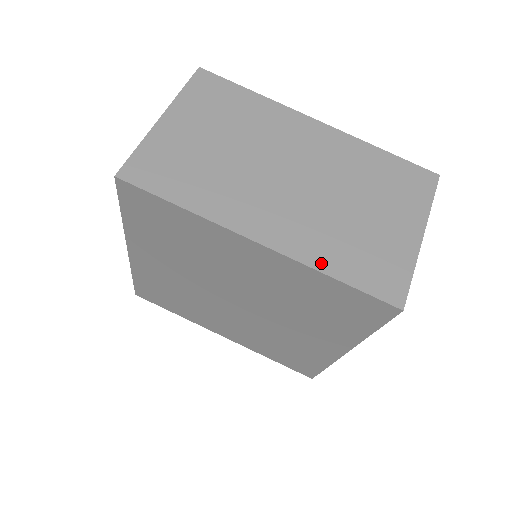
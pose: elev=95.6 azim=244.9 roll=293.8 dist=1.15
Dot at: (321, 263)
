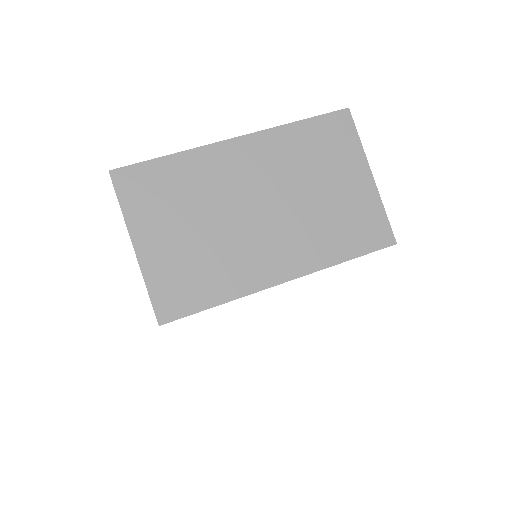
Dot at: (331, 258)
